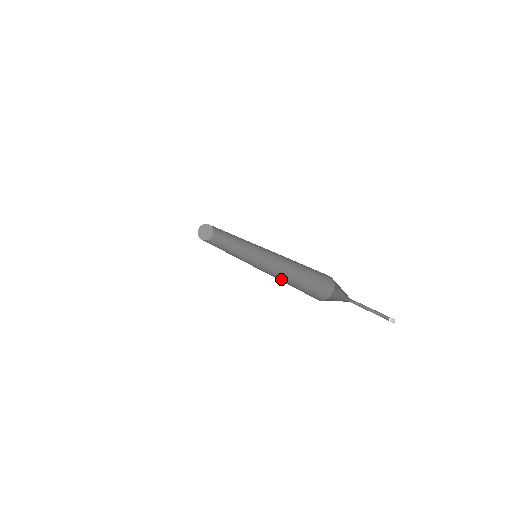
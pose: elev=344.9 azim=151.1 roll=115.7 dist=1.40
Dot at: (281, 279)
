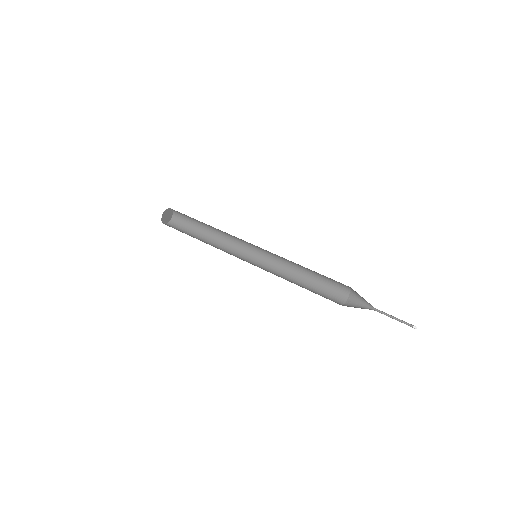
Dot at: (295, 277)
